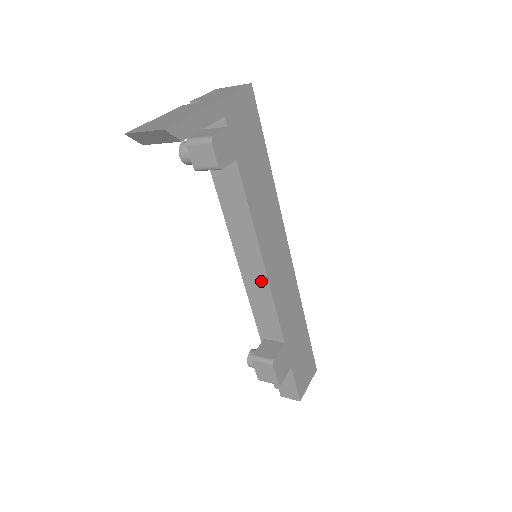
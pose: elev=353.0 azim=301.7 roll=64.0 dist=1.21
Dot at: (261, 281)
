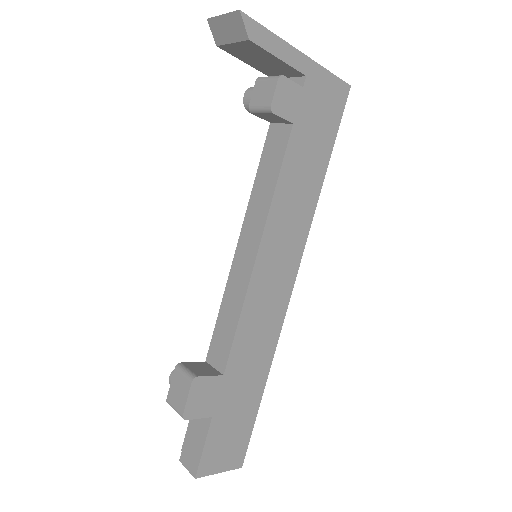
Dot at: (243, 278)
